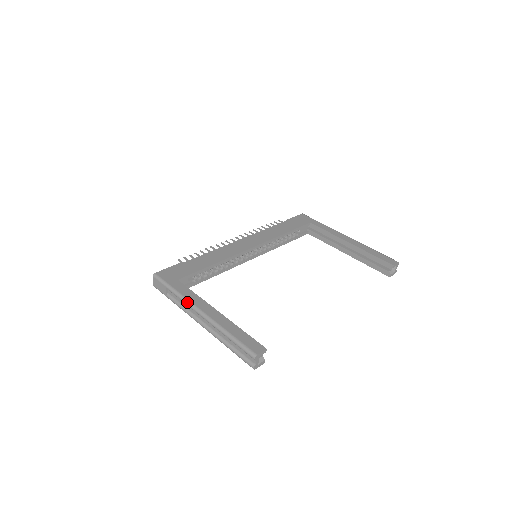
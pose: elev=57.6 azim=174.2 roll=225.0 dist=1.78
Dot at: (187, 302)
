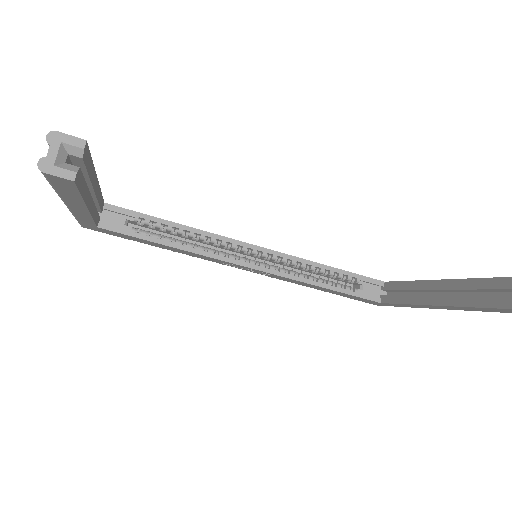
Dot at: occluded
